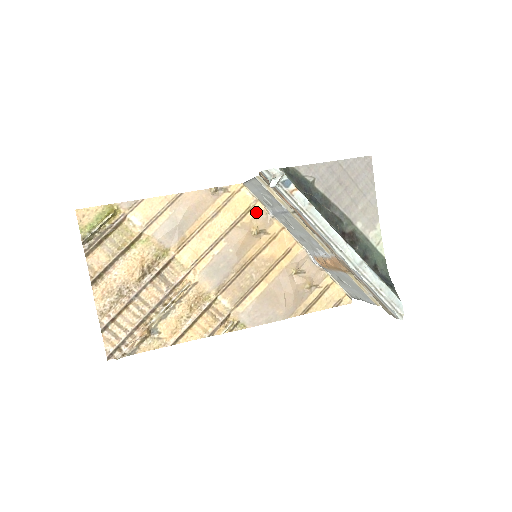
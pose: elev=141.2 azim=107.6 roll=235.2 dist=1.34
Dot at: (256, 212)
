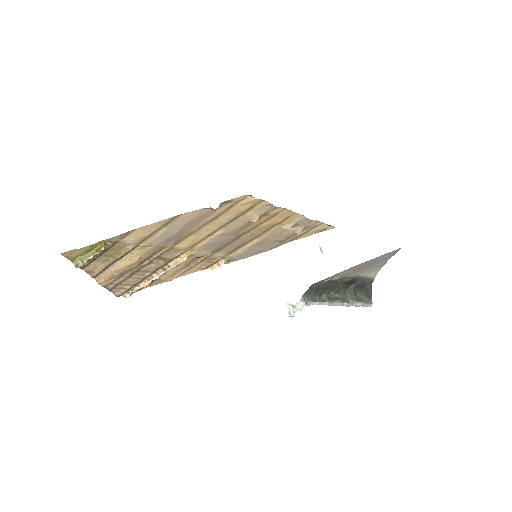
Dot at: (260, 207)
